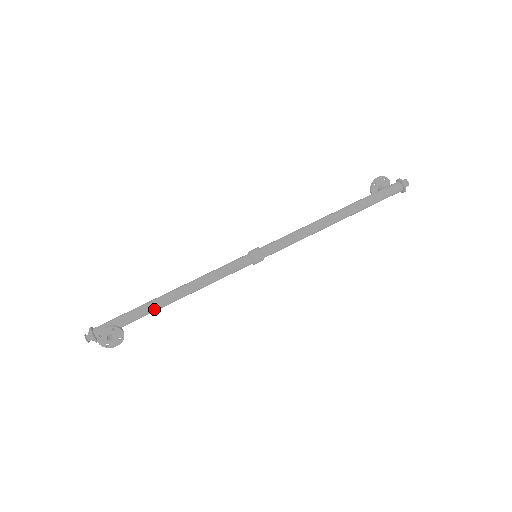
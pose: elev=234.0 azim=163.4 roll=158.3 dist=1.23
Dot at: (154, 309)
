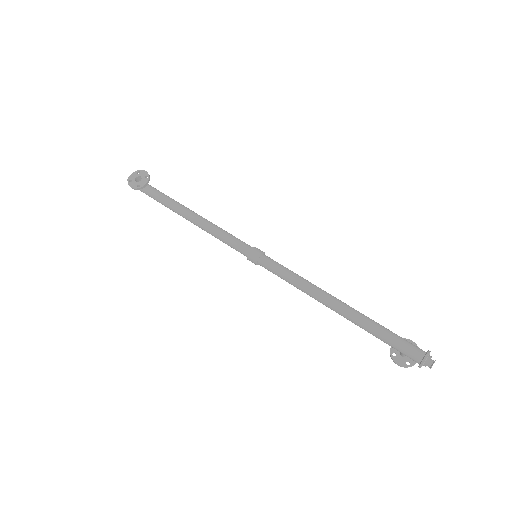
Dot at: (172, 203)
